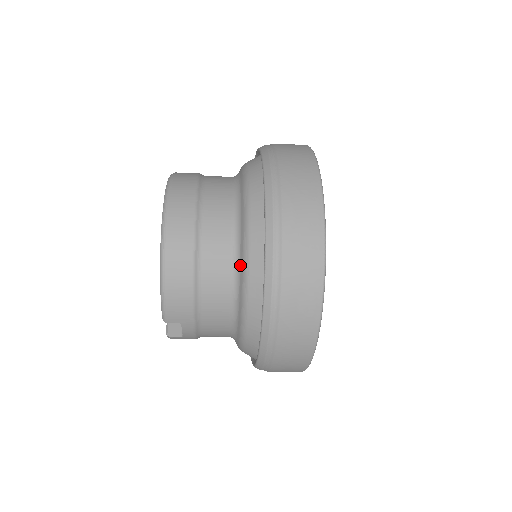
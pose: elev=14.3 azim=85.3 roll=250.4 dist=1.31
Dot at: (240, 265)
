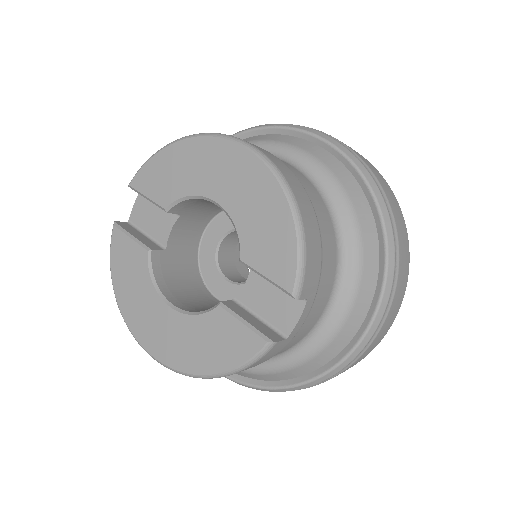
Dot at: (338, 210)
